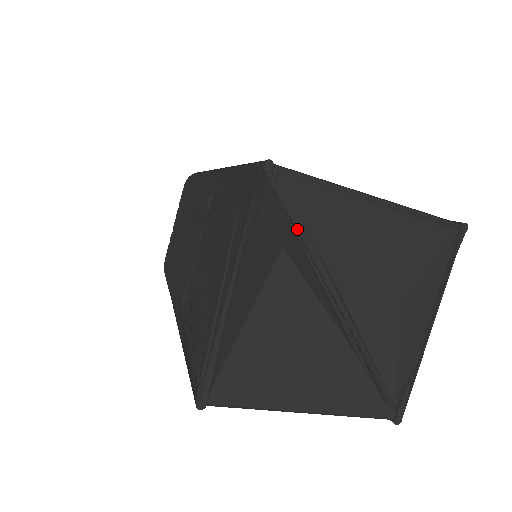
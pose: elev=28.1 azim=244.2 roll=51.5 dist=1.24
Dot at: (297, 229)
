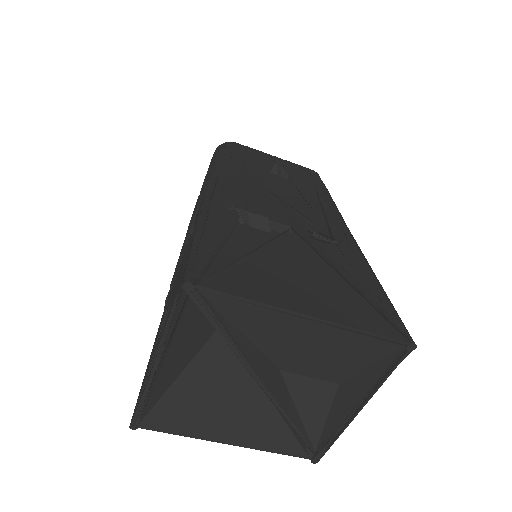
Dot at: (219, 333)
